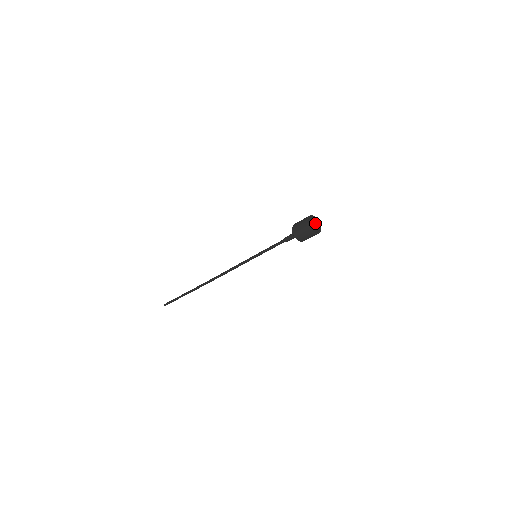
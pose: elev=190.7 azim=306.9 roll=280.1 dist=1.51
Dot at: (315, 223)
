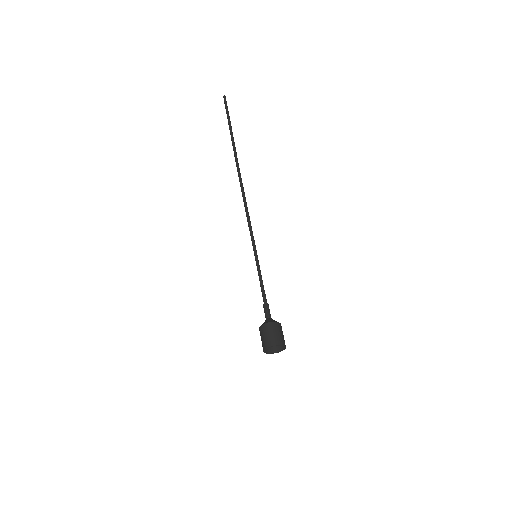
Dot at: (283, 341)
